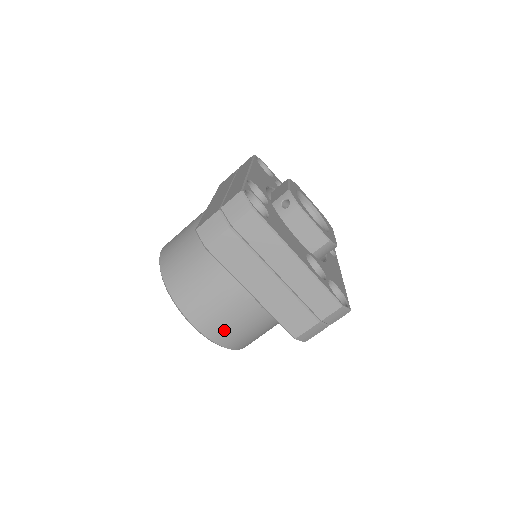
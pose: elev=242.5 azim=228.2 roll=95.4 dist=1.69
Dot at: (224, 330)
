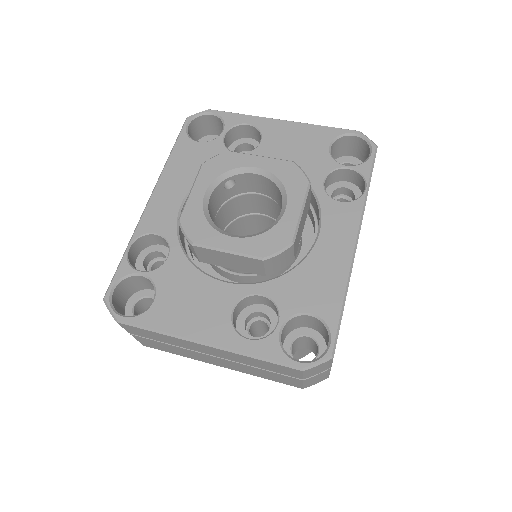
Dot at: occluded
